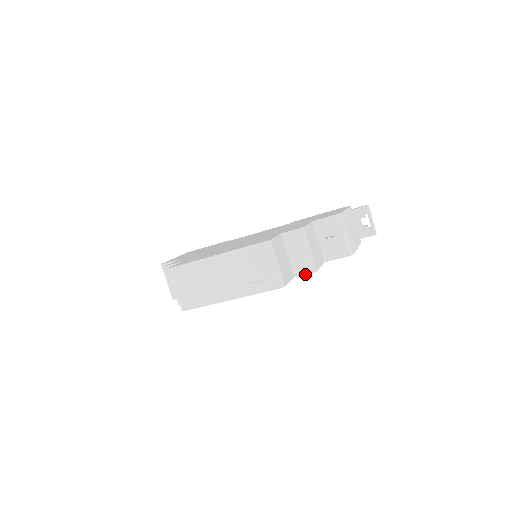
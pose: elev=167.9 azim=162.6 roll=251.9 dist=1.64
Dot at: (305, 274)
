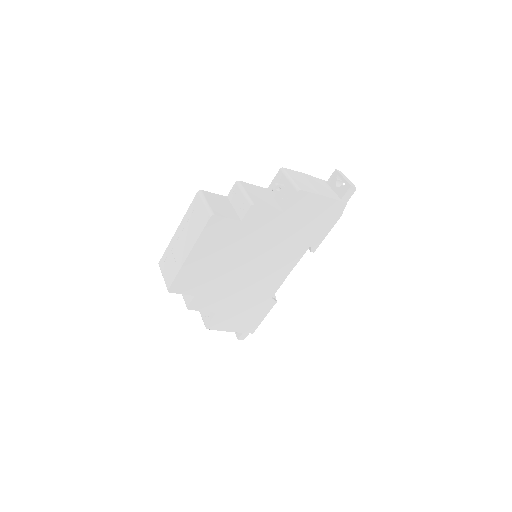
Dot at: (246, 212)
